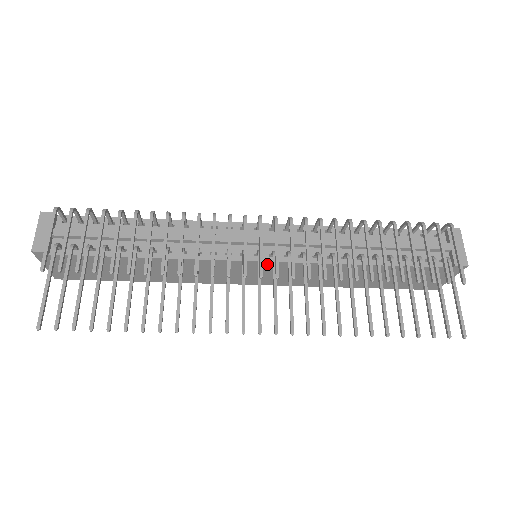
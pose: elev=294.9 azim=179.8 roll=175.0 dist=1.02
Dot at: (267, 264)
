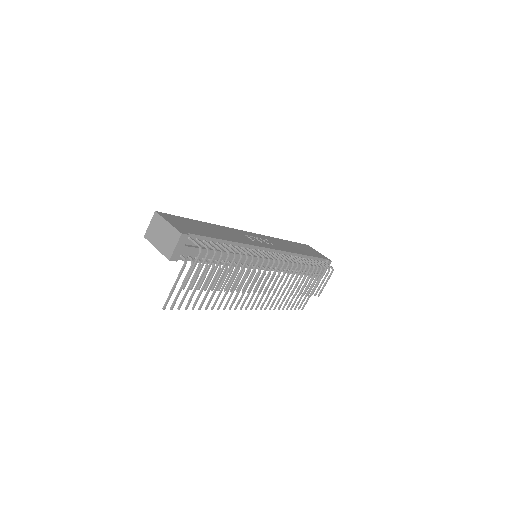
Dot at: occluded
